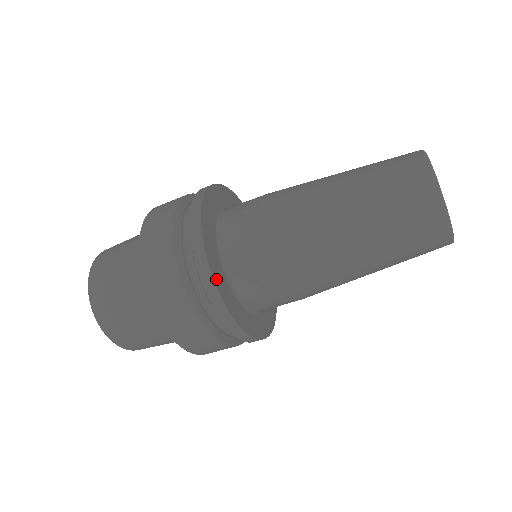
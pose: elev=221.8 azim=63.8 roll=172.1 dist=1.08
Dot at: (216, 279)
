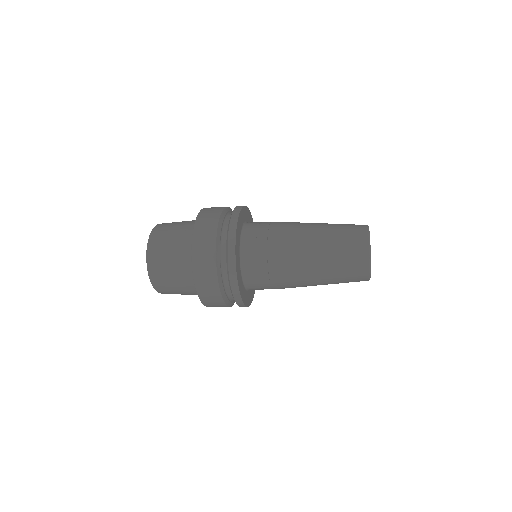
Dot at: (250, 302)
